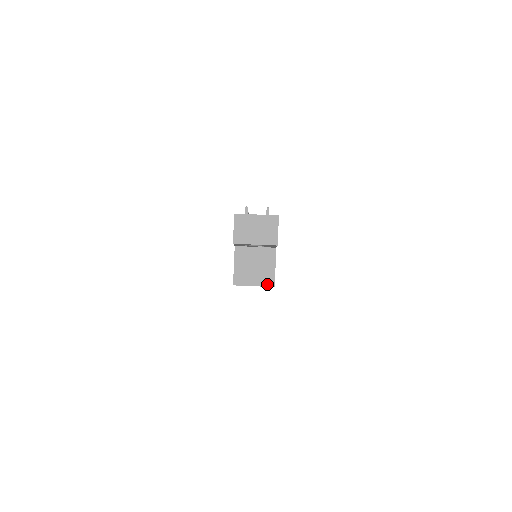
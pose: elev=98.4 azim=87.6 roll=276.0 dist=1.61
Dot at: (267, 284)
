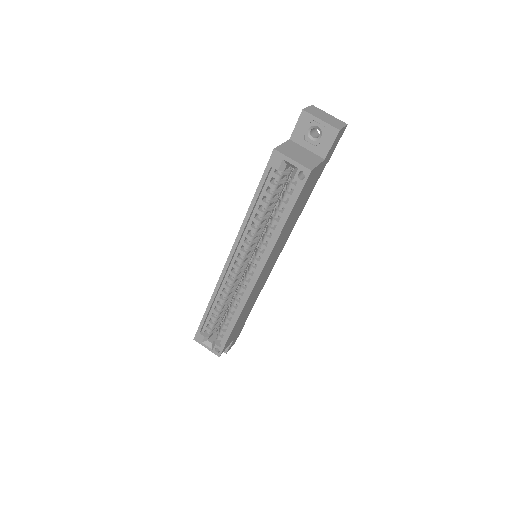
Dot at: (305, 166)
